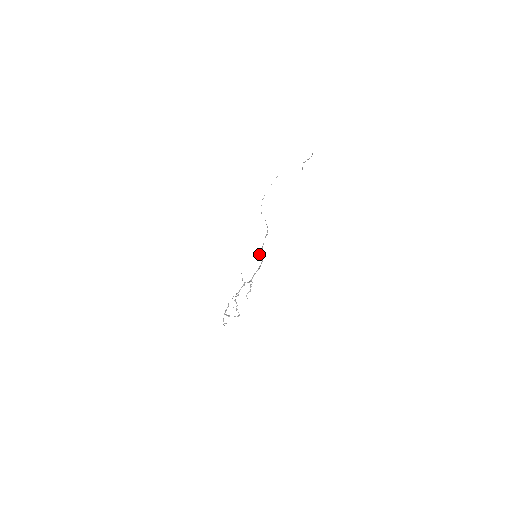
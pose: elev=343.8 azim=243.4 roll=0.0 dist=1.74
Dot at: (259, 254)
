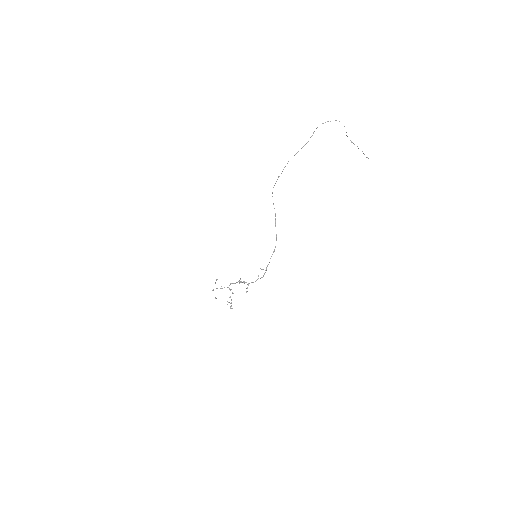
Dot at: occluded
